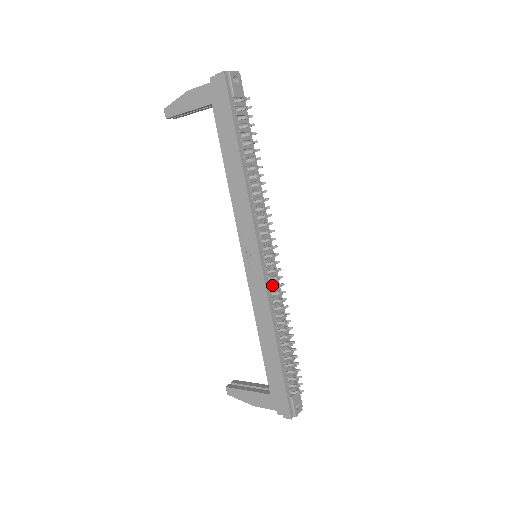
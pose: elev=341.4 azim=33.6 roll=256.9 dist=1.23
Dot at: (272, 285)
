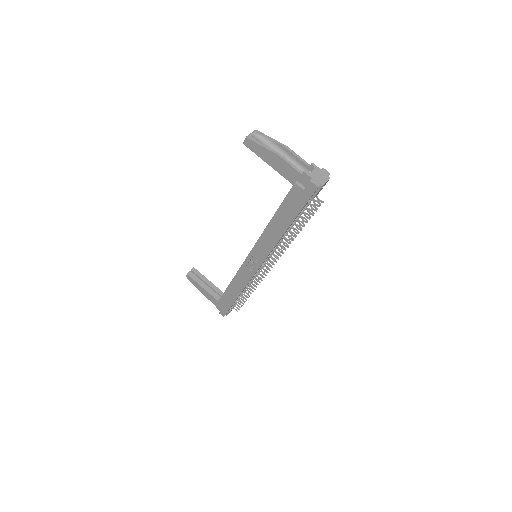
Dot at: (256, 276)
